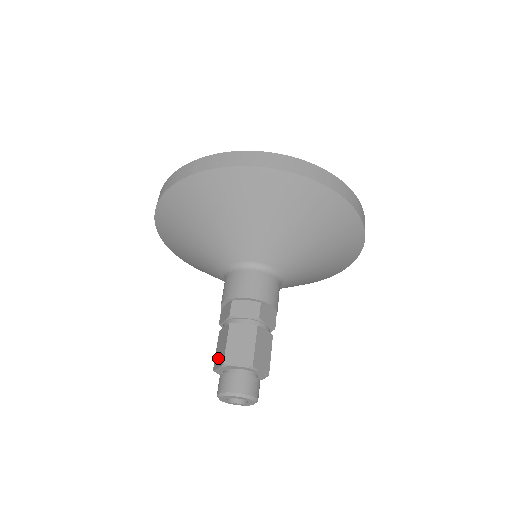
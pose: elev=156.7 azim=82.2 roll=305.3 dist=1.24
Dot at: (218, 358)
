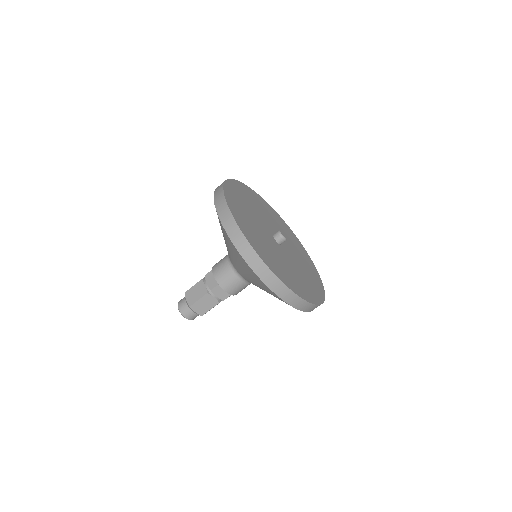
Dot at: occluded
